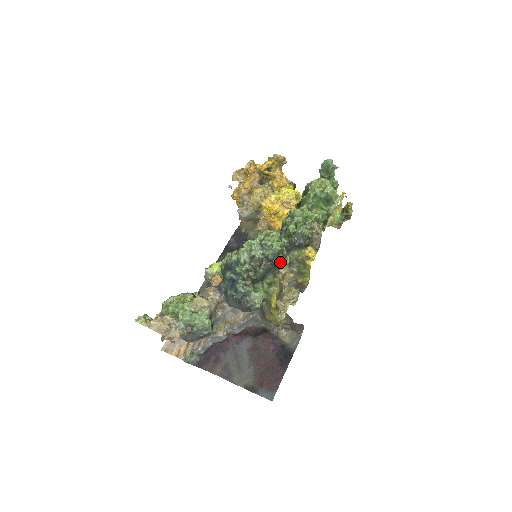
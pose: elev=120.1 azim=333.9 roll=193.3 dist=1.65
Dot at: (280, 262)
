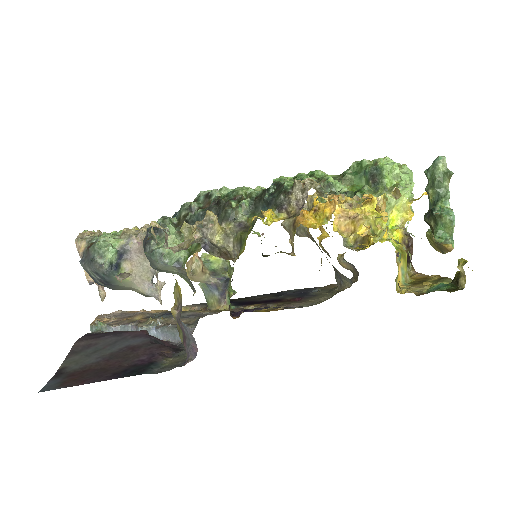
Dot at: (226, 208)
